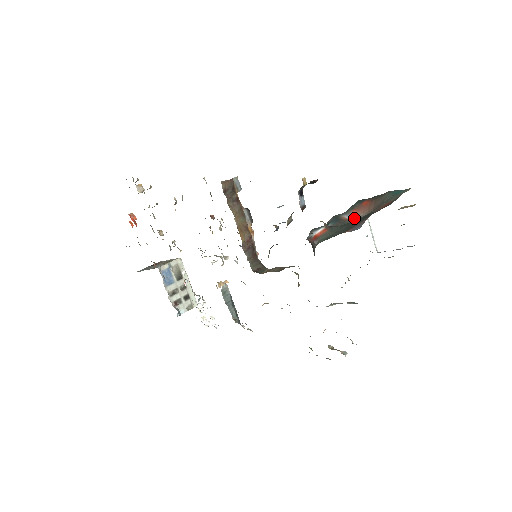
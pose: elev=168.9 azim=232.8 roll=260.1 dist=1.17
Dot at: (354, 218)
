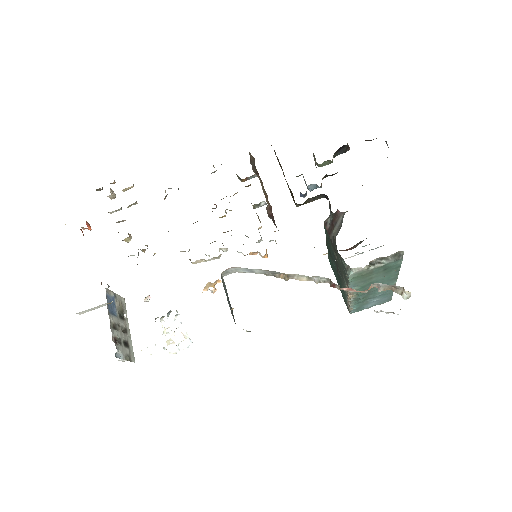
Dot at: occluded
